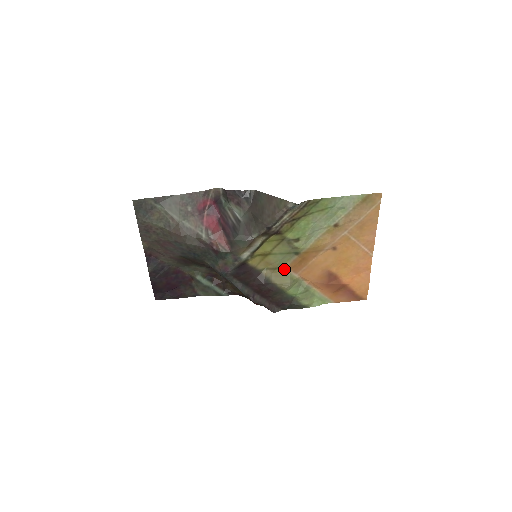
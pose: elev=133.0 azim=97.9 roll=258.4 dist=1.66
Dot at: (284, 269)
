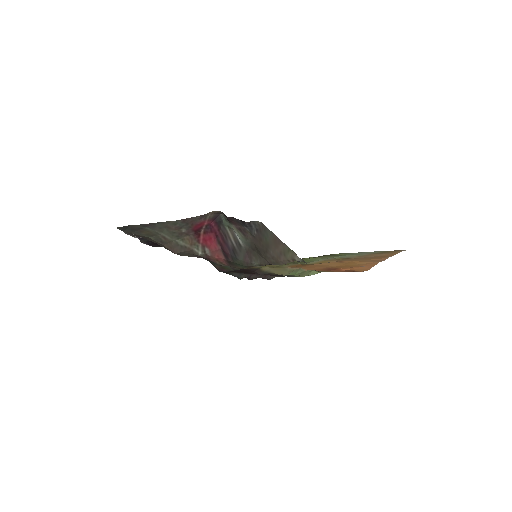
Dot at: (284, 267)
